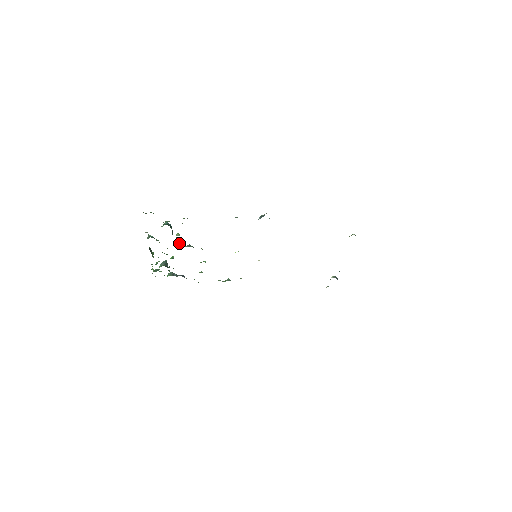
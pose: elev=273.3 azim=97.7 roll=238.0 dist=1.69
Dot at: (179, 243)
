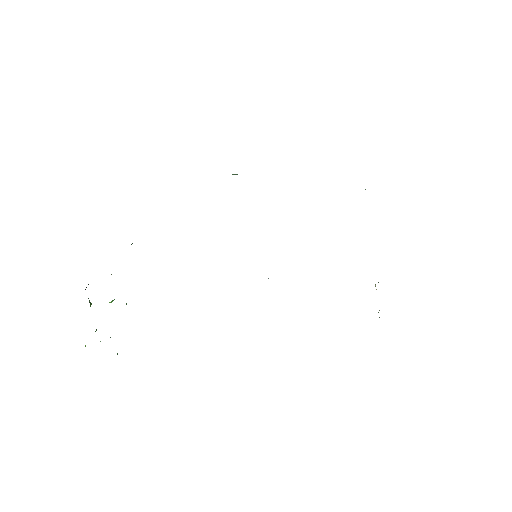
Dot at: occluded
